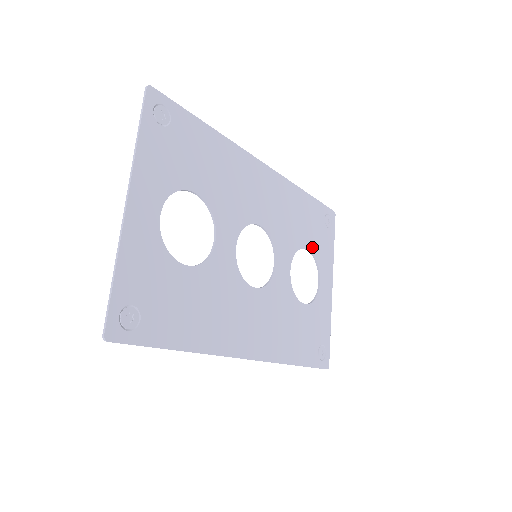
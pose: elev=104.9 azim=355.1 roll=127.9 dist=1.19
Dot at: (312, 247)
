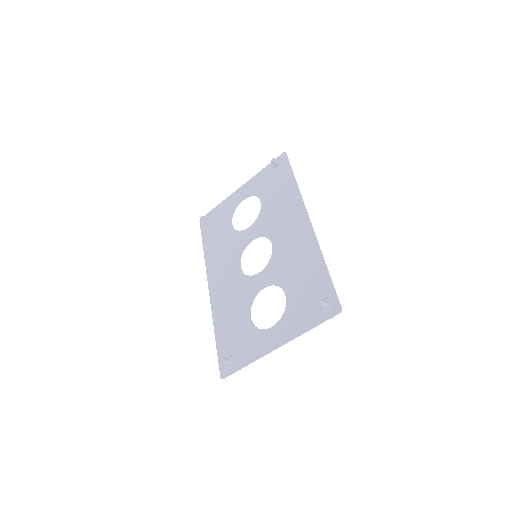
Dot at: (263, 196)
